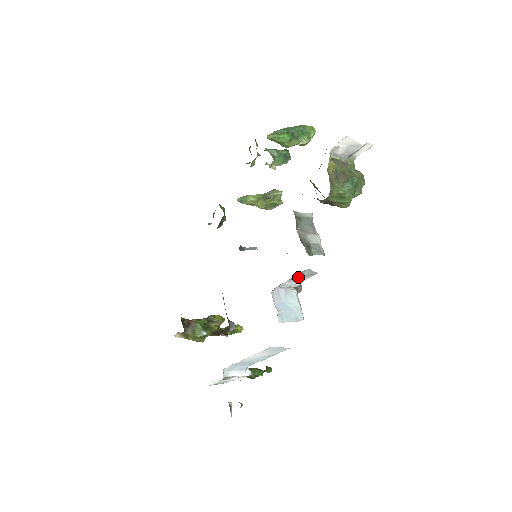
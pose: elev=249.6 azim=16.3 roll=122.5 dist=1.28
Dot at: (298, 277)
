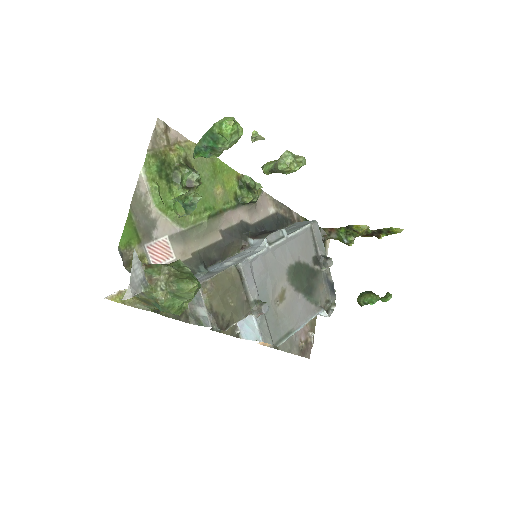
Dot at: occluded
